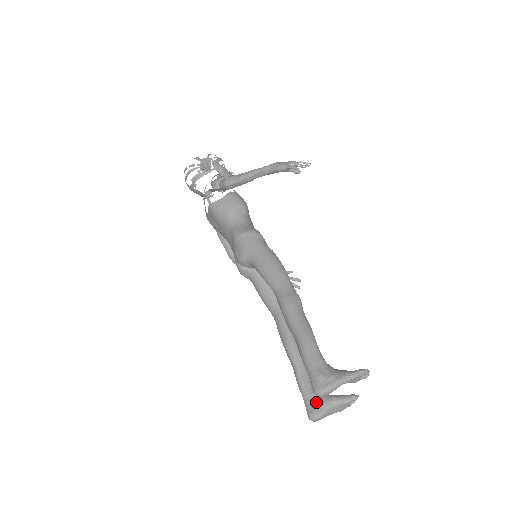
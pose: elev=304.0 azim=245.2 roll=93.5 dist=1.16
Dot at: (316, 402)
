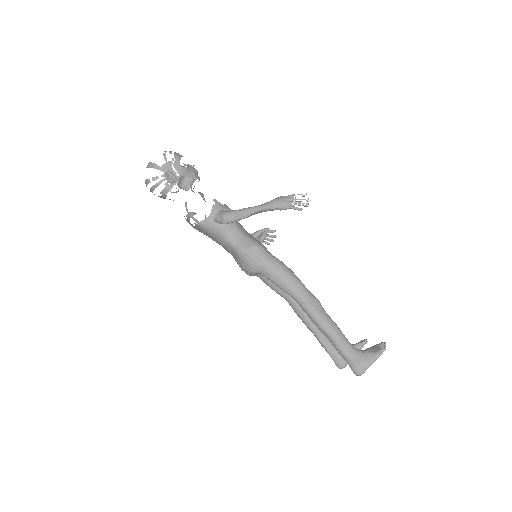
Dot at: (341, 357)
